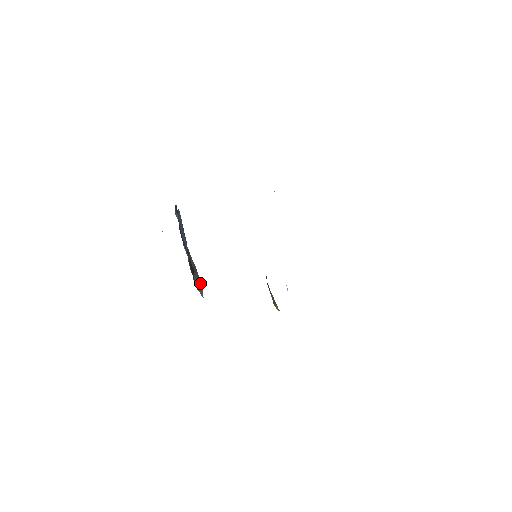
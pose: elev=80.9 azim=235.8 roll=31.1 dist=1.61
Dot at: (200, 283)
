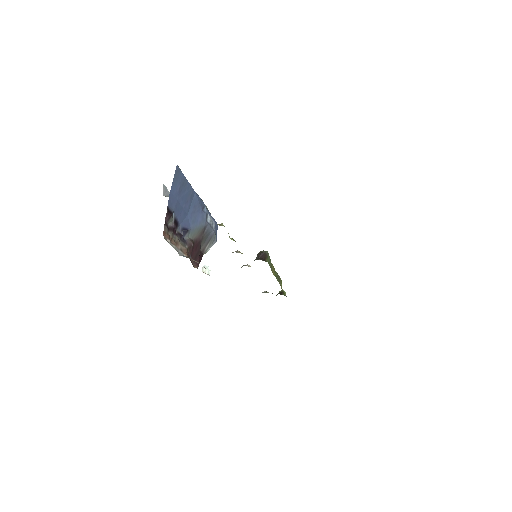
Dot at: (211, 230)
